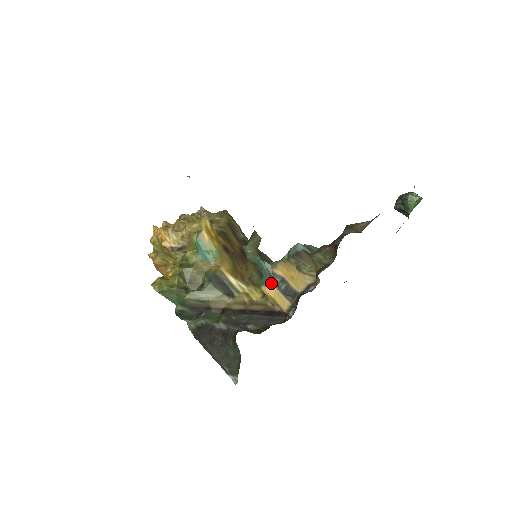
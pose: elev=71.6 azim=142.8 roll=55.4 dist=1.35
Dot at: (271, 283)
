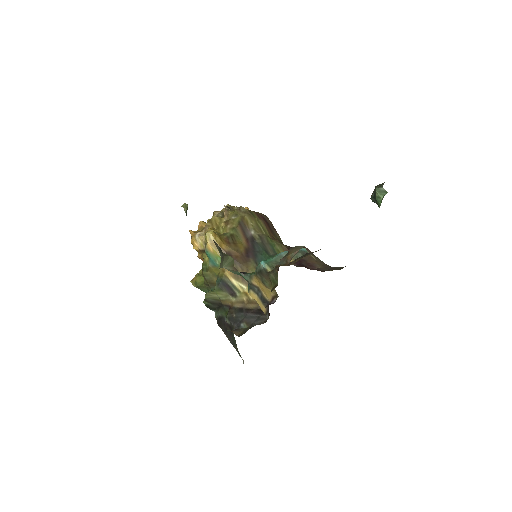
Dot at: (253, 291)
